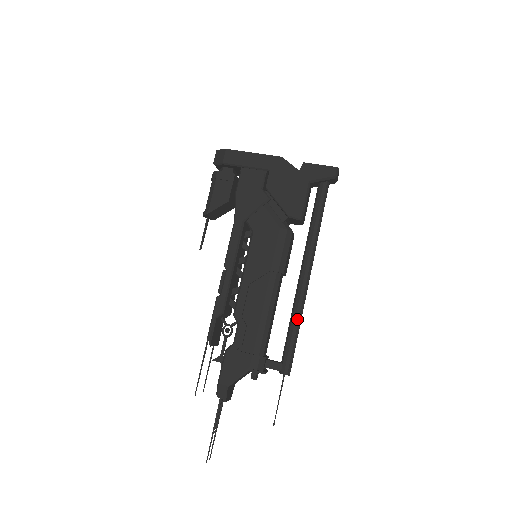
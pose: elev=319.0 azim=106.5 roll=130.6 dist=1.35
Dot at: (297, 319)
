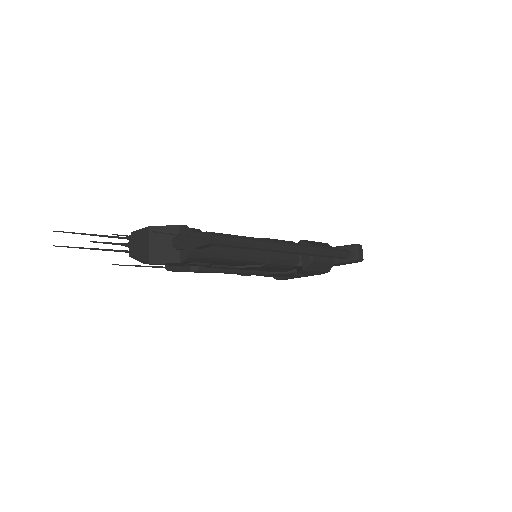
Dot at: (256, 238)
